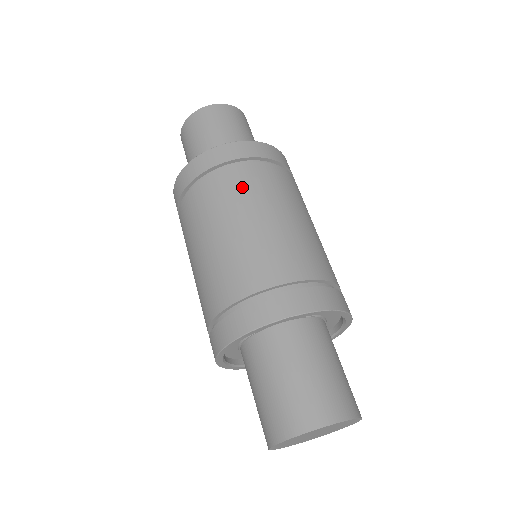
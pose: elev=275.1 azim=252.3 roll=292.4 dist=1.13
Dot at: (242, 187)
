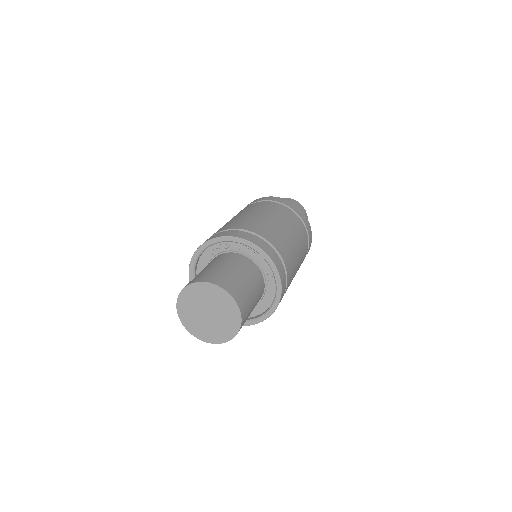
Dot at: (281, 211)
